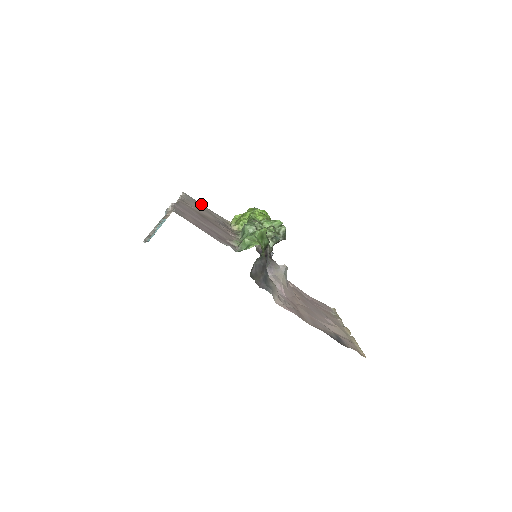
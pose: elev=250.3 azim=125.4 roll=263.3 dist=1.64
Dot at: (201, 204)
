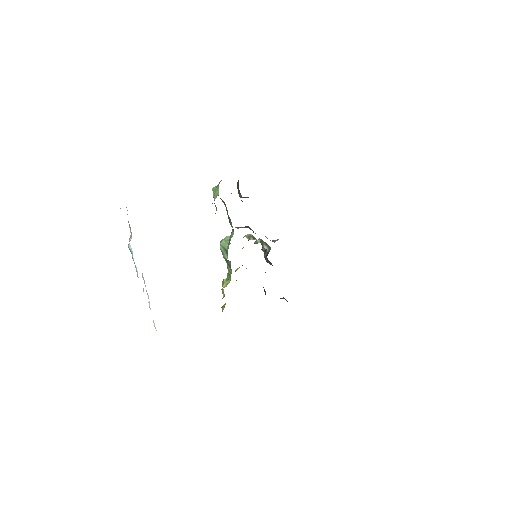
Dot at: occluded
